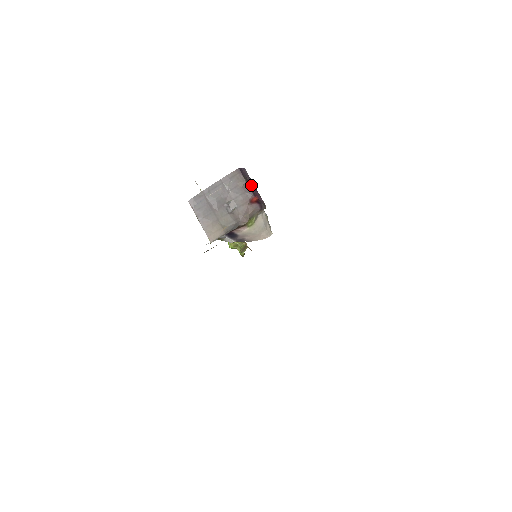
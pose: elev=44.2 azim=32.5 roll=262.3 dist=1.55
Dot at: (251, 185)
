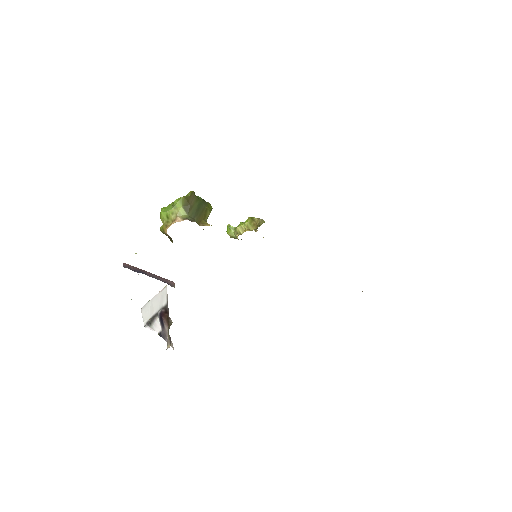
Dot at: occluded
